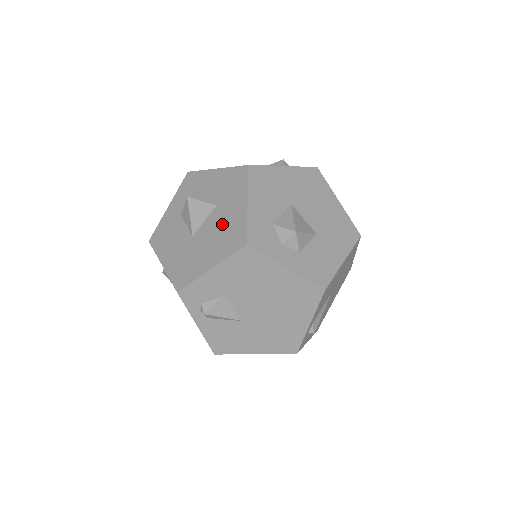
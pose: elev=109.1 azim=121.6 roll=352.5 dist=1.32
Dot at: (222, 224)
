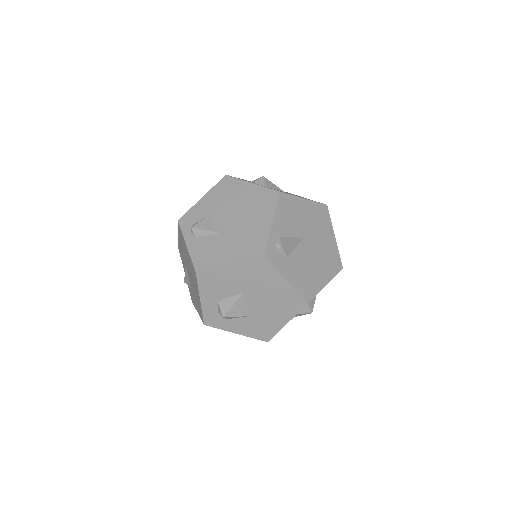
Dot at: occluded
